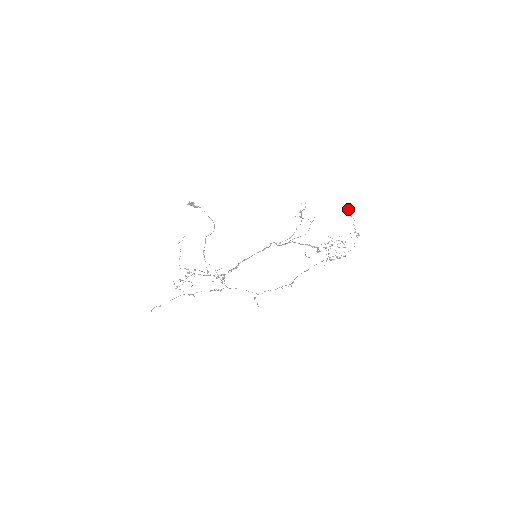
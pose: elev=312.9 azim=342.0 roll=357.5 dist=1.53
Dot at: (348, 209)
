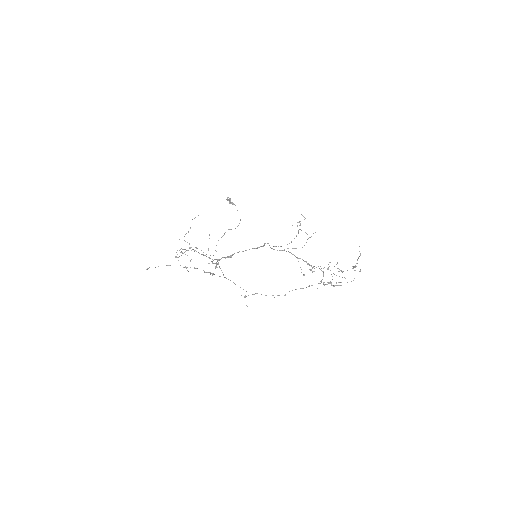
Dot at: occluded
